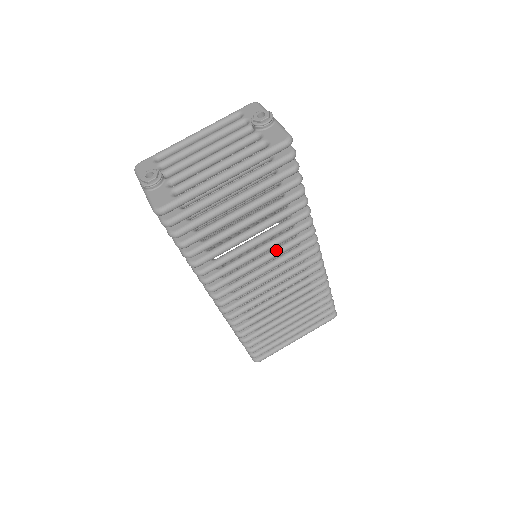
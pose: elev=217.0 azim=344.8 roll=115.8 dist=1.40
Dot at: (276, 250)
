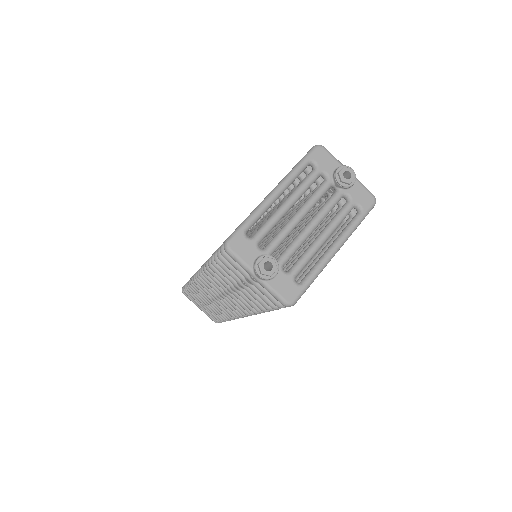
Dot at: occluded
